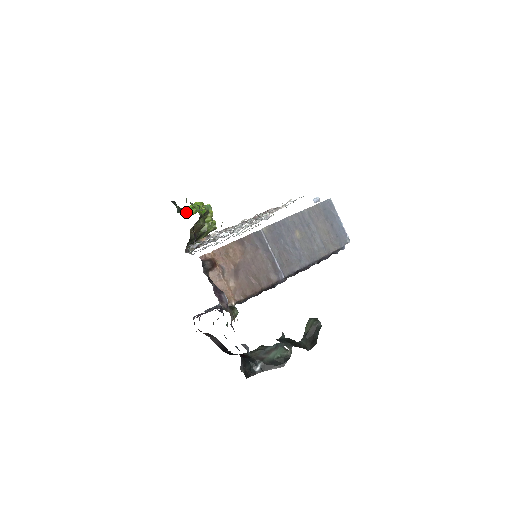
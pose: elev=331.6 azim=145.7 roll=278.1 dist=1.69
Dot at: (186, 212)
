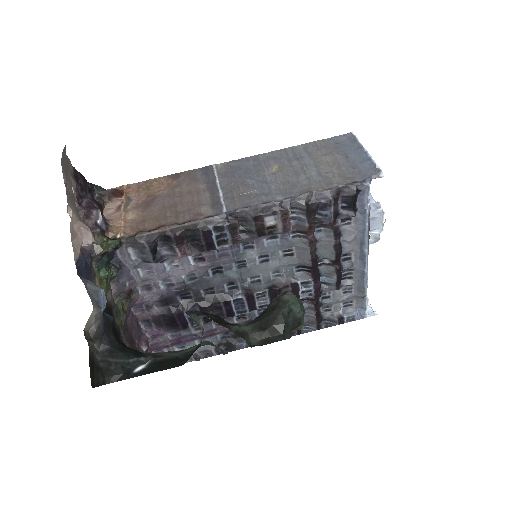
Dot at: occluded
